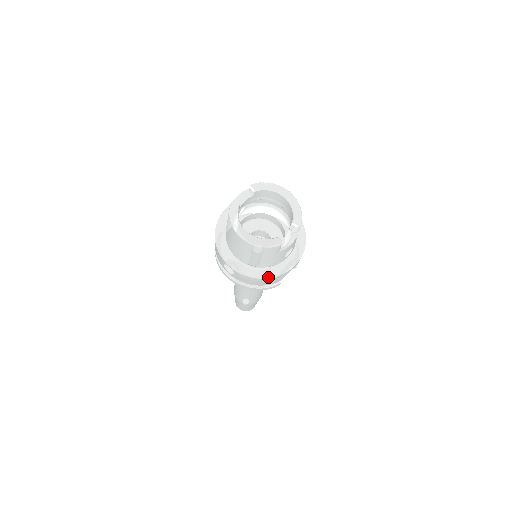
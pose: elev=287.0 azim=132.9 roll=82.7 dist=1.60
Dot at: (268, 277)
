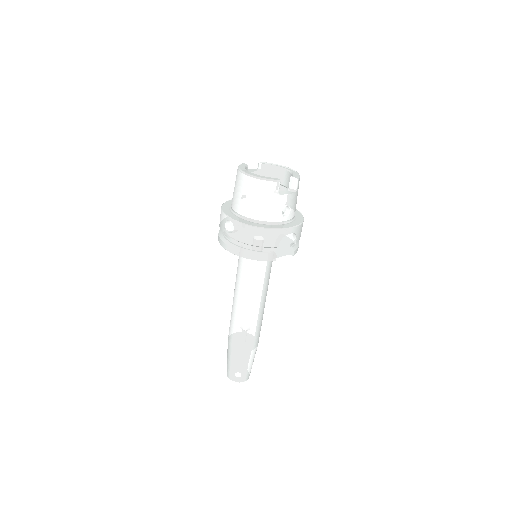
Dot at: (265, 227)
